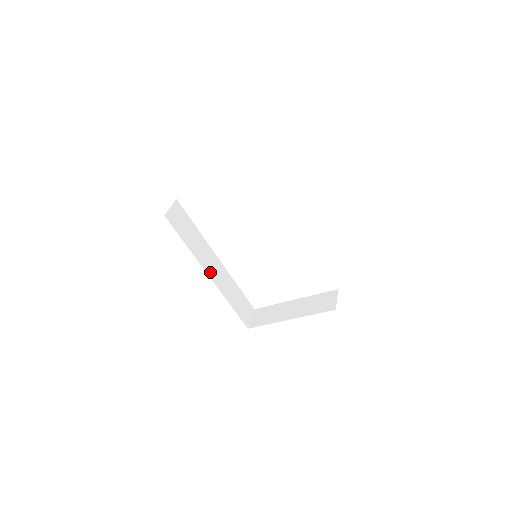
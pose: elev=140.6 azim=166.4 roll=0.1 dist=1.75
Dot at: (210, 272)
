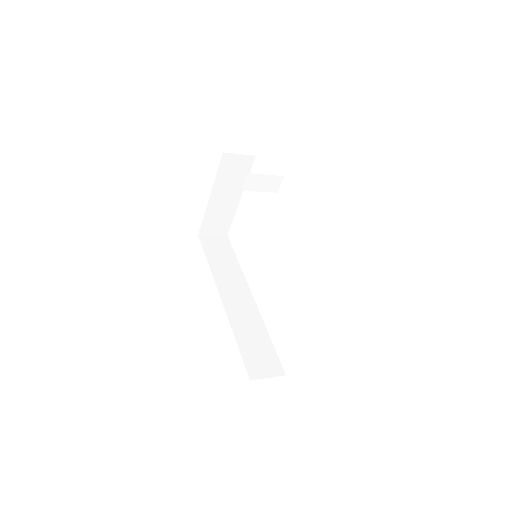
Dot at: (226, 296)
